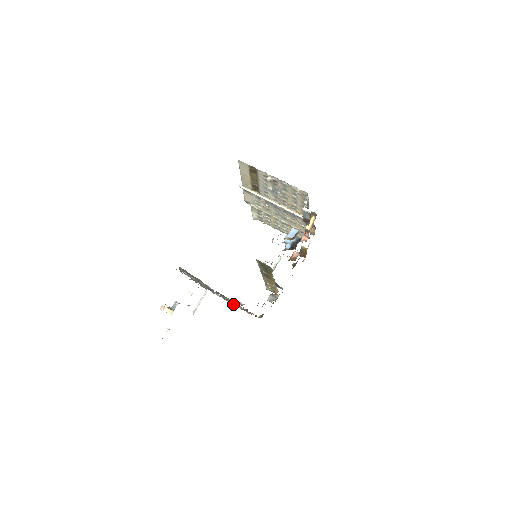
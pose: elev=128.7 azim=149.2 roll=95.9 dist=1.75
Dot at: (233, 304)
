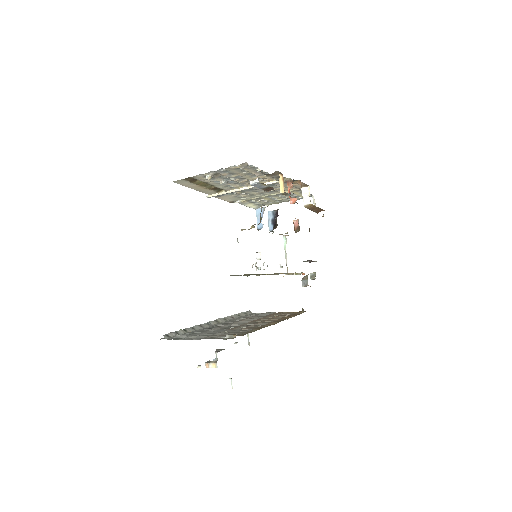
Dot at: occluded
